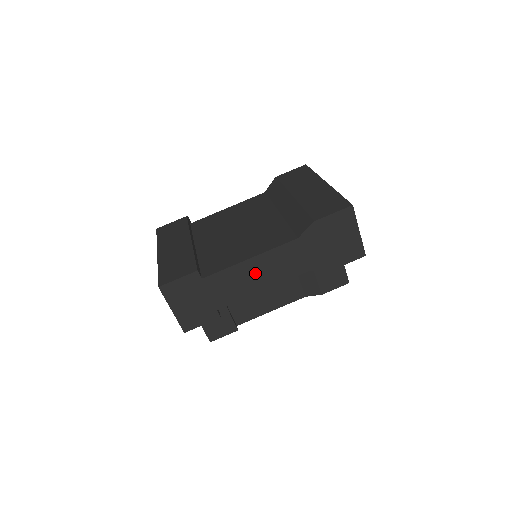
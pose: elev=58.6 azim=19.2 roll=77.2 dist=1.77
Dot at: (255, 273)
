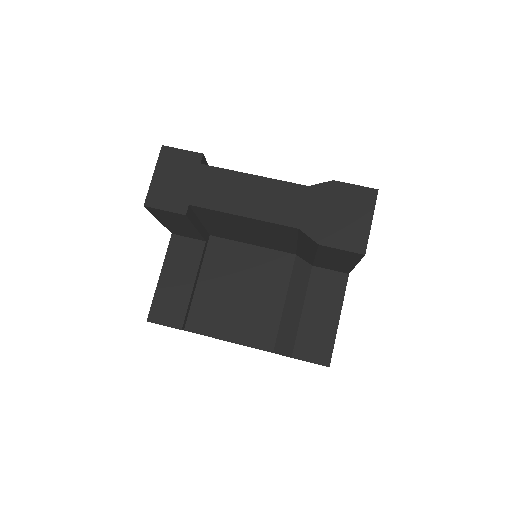
Dot at: (248, 193)
